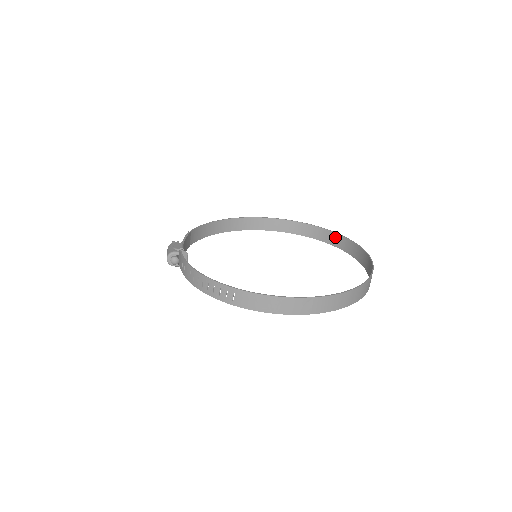
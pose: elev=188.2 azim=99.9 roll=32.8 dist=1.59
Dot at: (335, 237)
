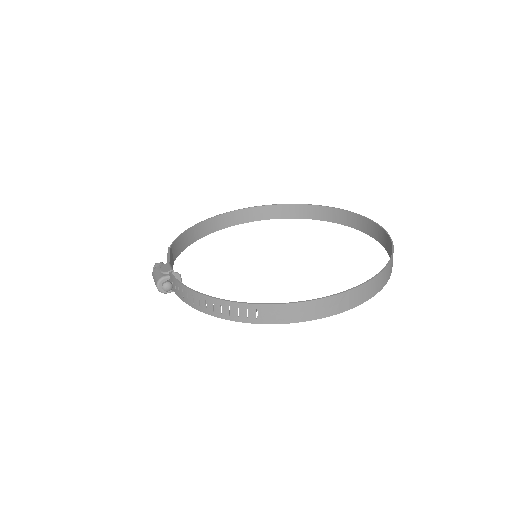
Dot at: (329, 212)
